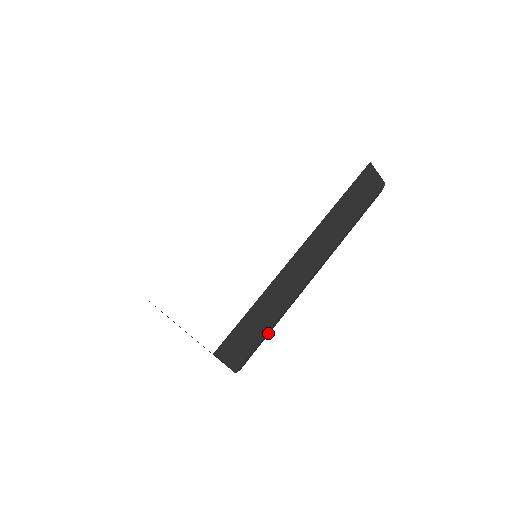
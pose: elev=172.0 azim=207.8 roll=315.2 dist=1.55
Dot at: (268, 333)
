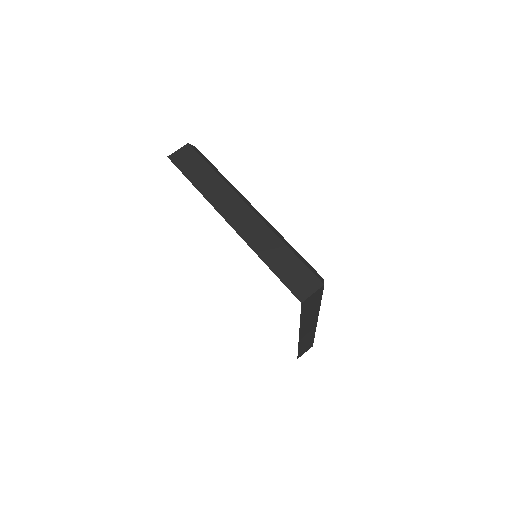
Dot at: occluded
